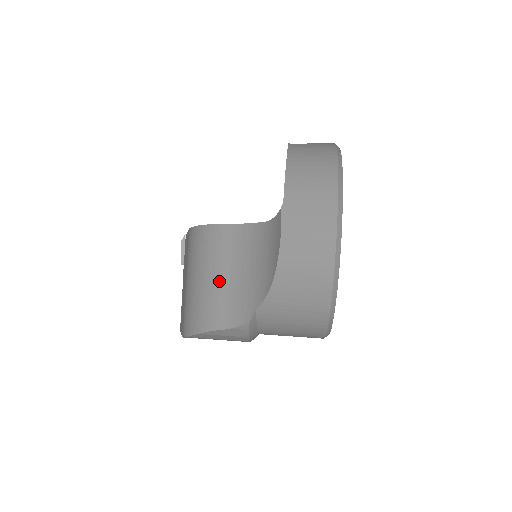
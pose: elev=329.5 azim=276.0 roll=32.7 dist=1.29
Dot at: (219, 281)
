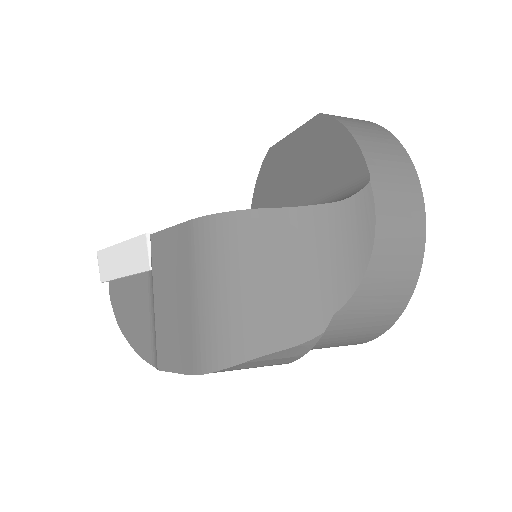
Dot at: (270, 285)
